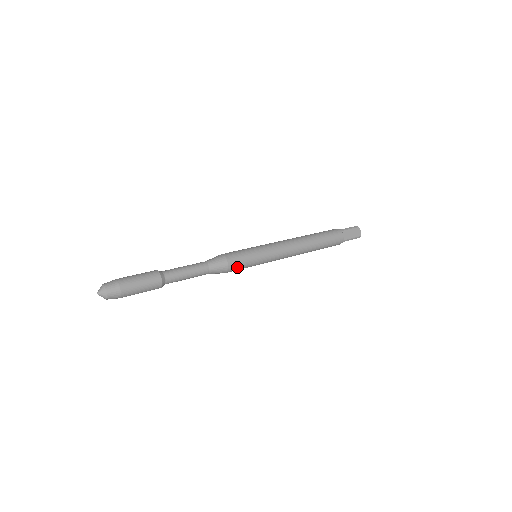
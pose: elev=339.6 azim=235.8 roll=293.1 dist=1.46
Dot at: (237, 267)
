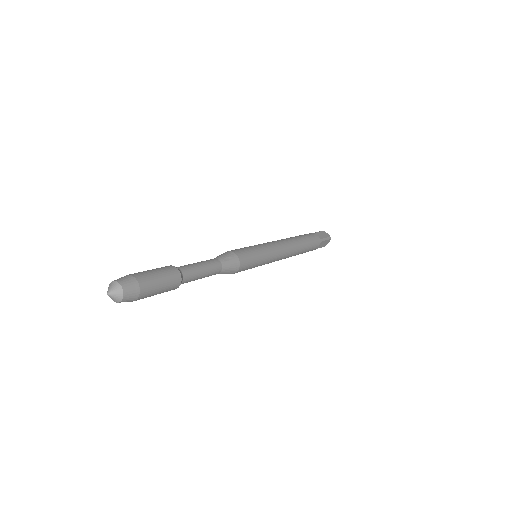
Dot at: (240, 271)
